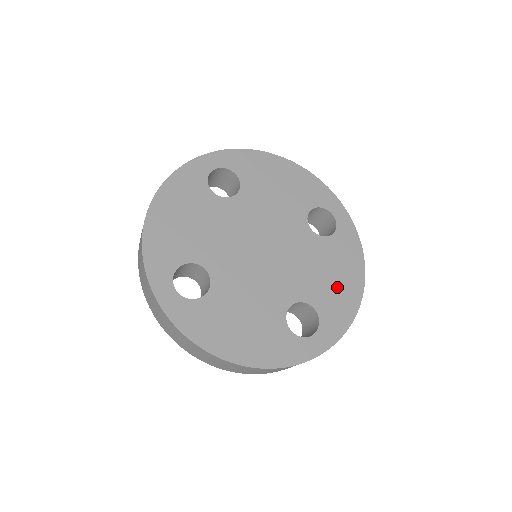
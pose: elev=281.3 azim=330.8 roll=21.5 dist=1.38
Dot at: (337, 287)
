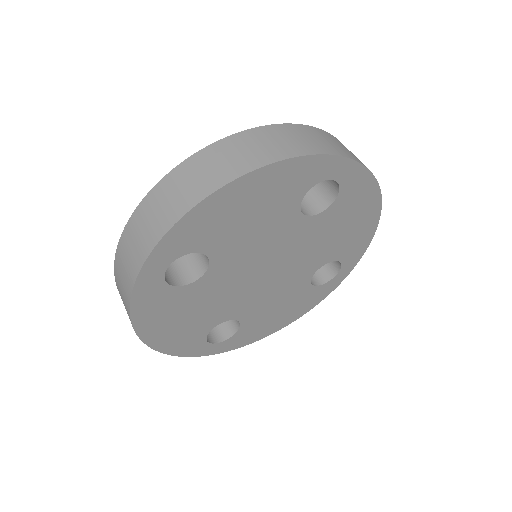
Dot at: (270, 321)
